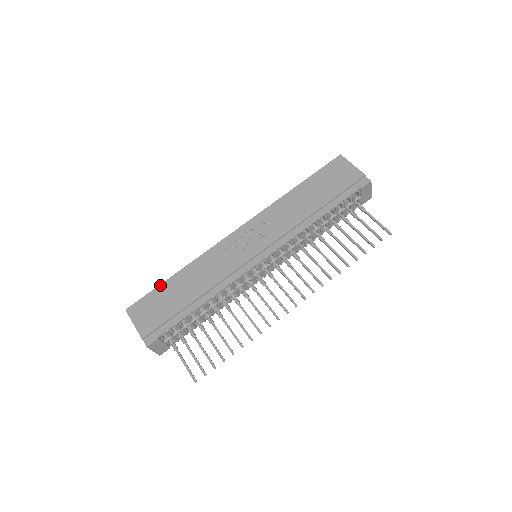
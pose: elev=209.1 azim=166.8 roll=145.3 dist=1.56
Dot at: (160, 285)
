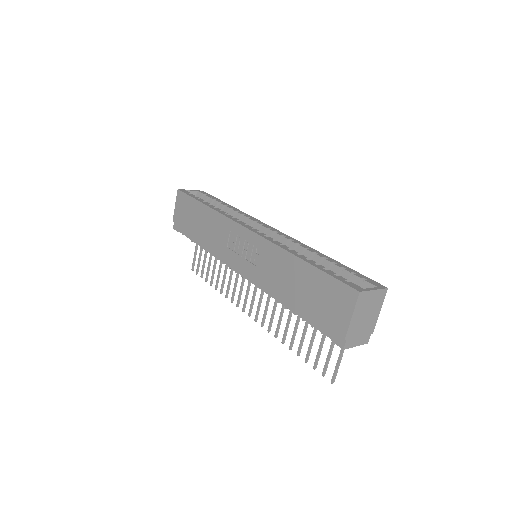
Dot at: (195, 200)
